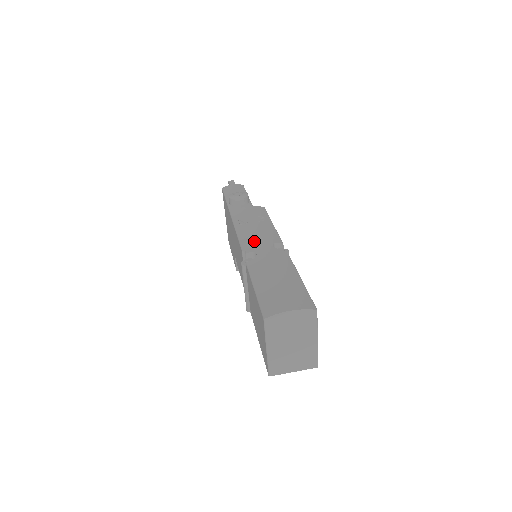
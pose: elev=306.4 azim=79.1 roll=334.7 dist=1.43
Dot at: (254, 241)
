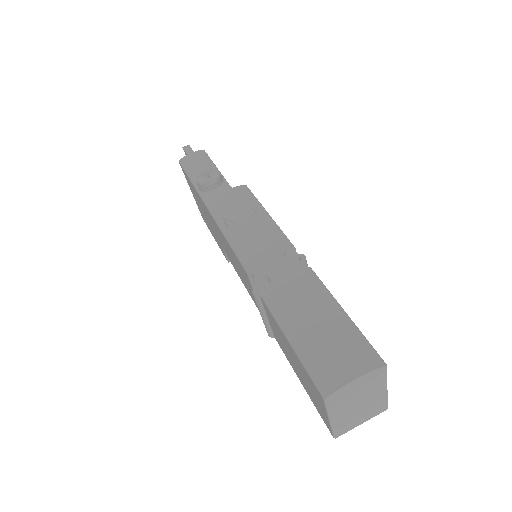
Dot at: (258, 254)
